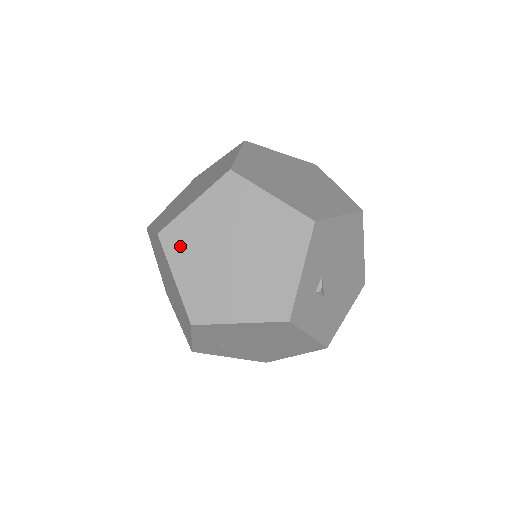
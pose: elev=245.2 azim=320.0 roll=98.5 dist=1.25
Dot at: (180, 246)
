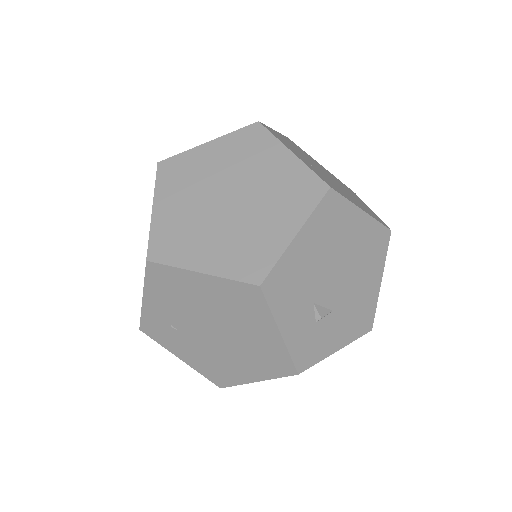
Dot at: (163, 335)
